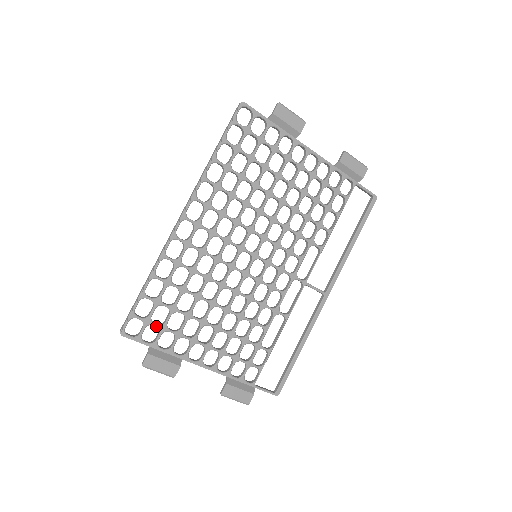
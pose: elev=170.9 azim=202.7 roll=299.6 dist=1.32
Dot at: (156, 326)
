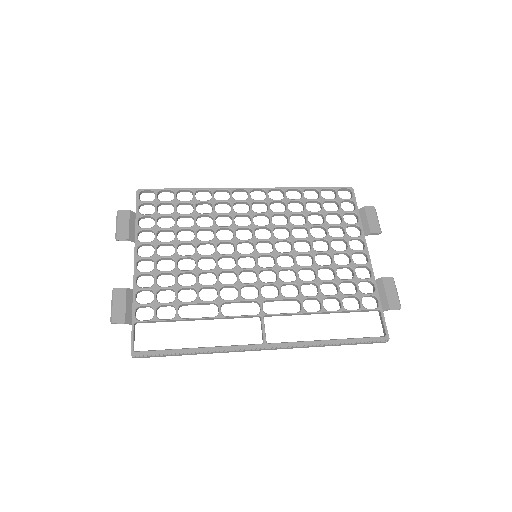
Dot at: (155, 209)
